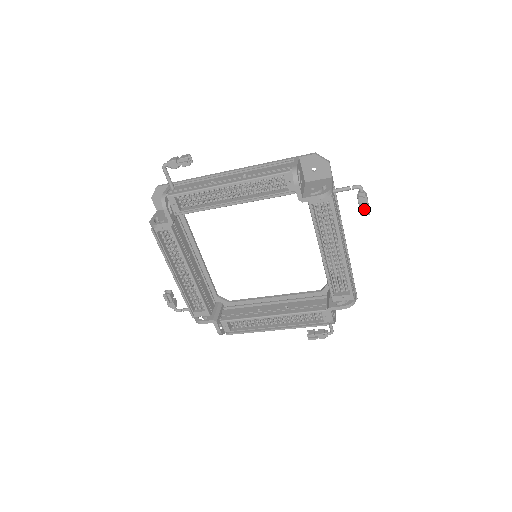
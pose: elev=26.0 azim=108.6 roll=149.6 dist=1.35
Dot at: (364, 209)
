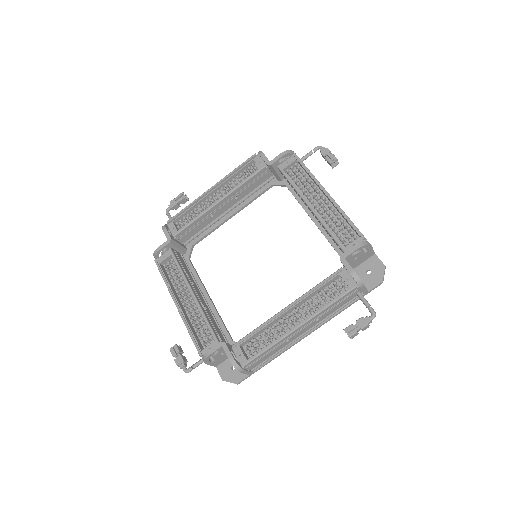
Dot at: (329, 155)
